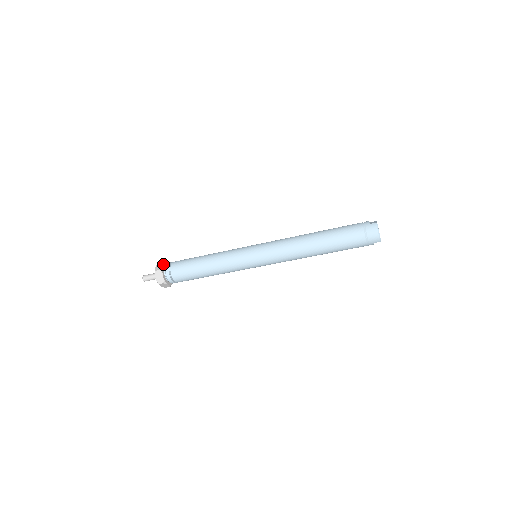
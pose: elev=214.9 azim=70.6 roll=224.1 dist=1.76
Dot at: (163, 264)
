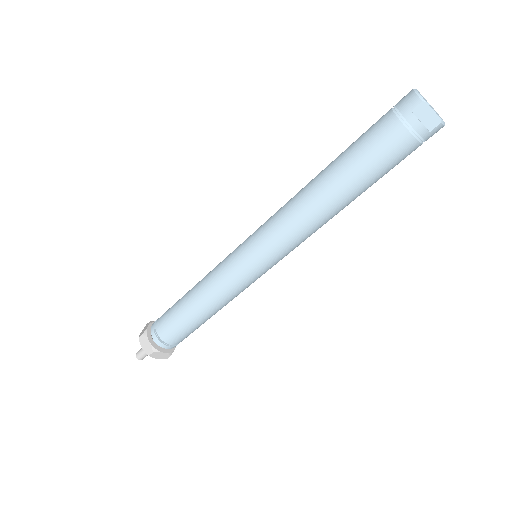
Dot at: occluded
